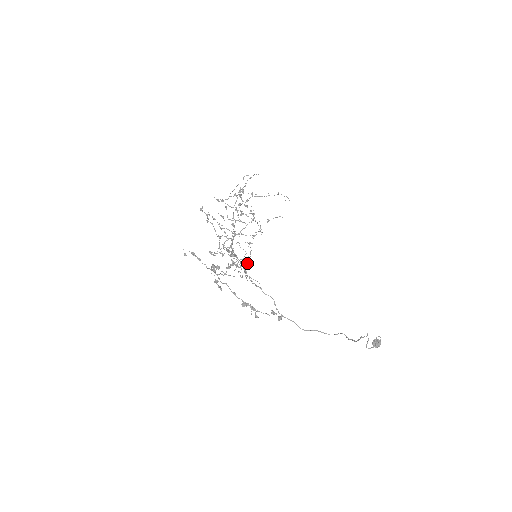
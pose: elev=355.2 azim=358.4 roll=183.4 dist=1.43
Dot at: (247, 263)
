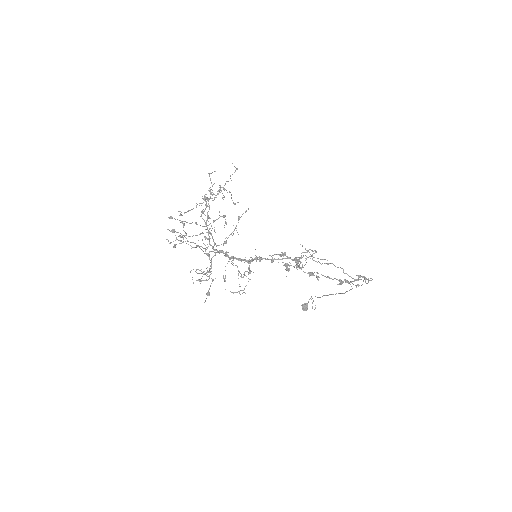
Dot at: (239, 272)
